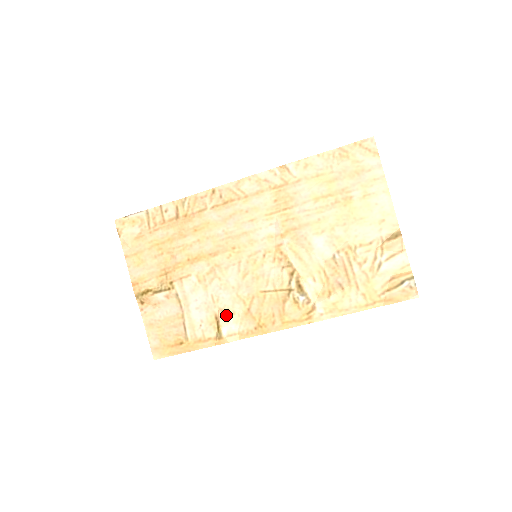
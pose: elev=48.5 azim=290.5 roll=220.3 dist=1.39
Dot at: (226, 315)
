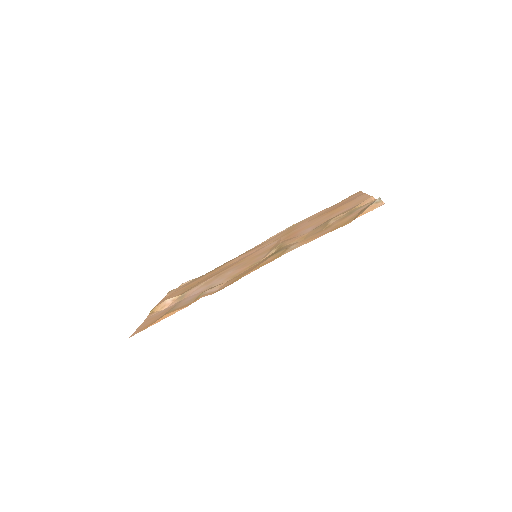
Dot at: occluded
